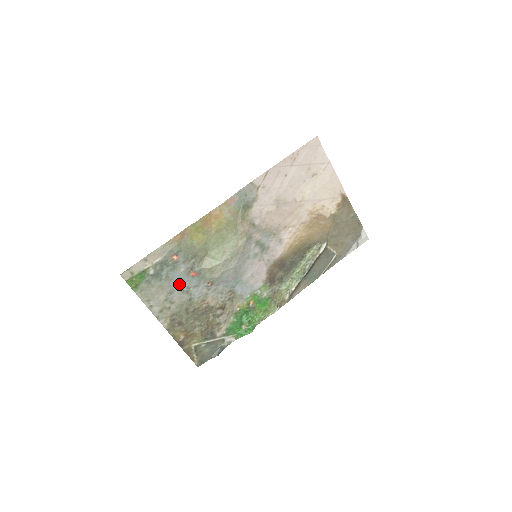
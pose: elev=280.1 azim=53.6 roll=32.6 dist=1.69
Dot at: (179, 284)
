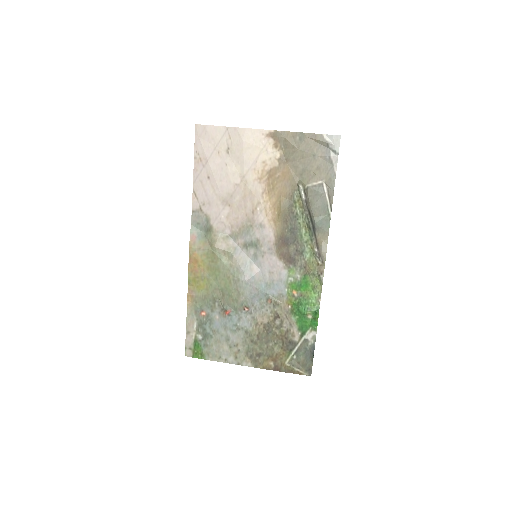
Dot at: (226, 328)
